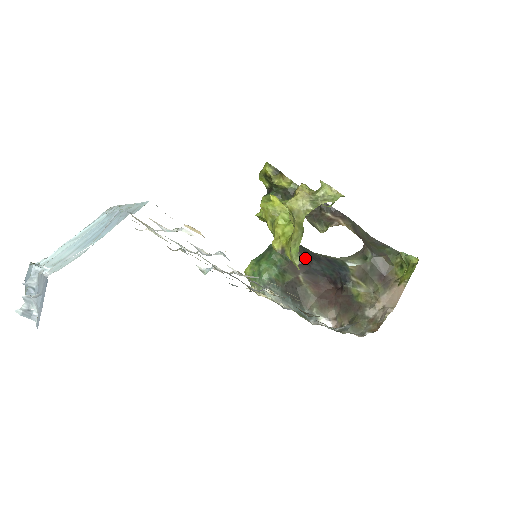
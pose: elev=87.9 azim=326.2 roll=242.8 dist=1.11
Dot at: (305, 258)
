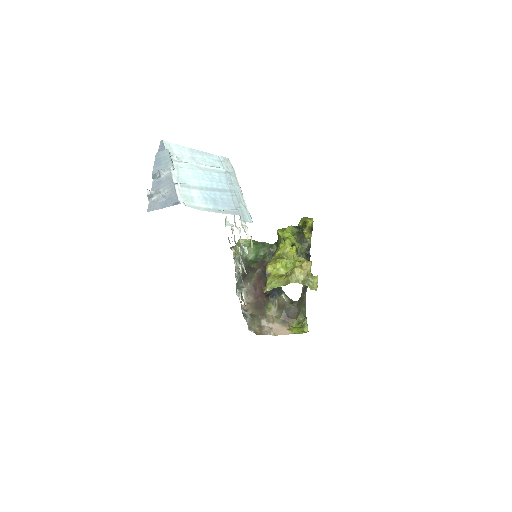
Dot at: occluded
